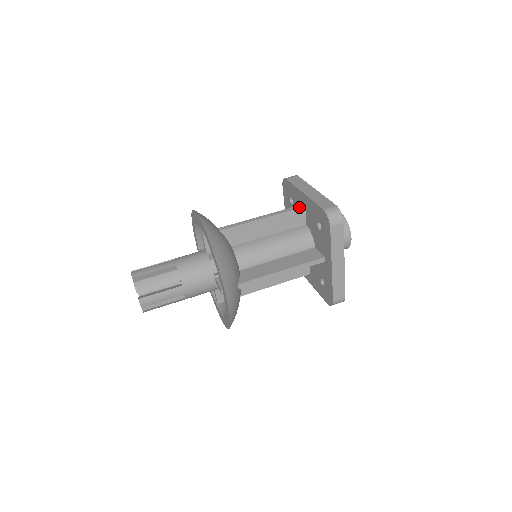
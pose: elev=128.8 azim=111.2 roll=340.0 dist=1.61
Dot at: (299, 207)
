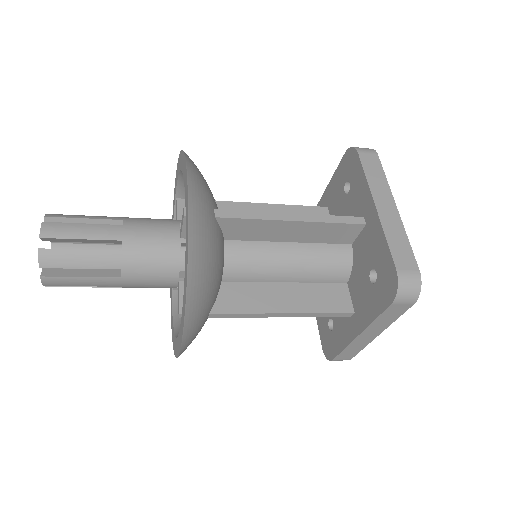
Dot at: (319, 207)
